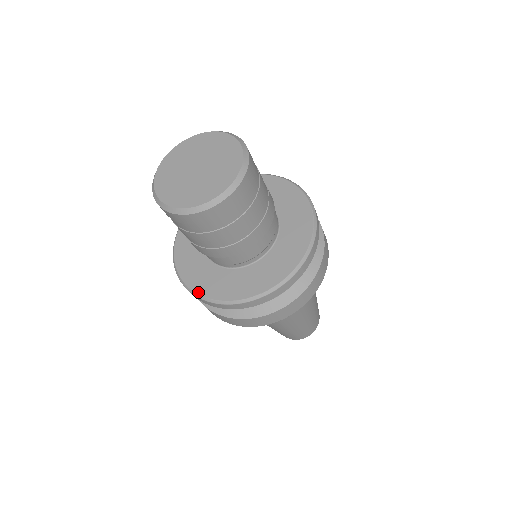
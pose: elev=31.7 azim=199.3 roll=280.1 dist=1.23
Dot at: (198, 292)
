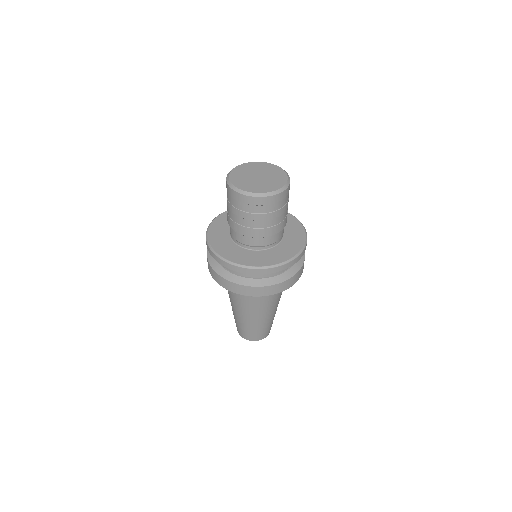
Dot at: (236, 262)
